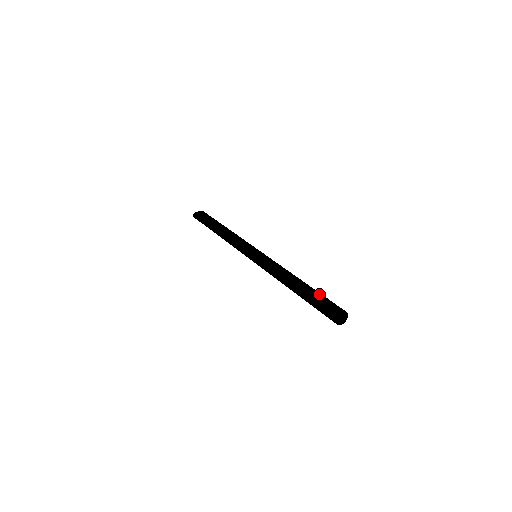
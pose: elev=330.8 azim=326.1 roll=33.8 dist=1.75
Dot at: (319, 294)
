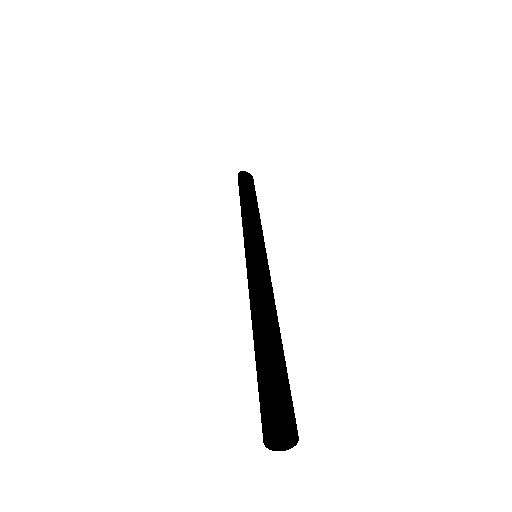
Dot at: (281, 366)
